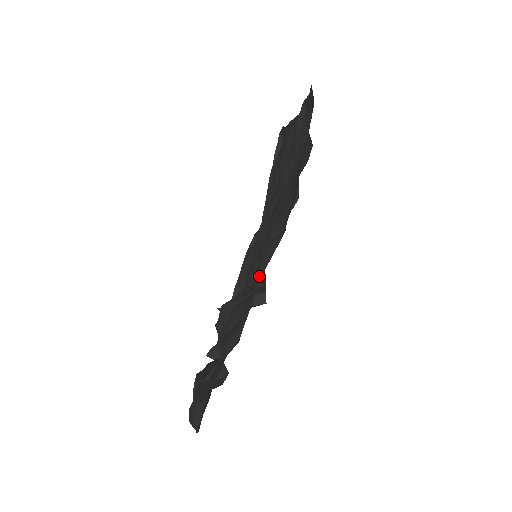
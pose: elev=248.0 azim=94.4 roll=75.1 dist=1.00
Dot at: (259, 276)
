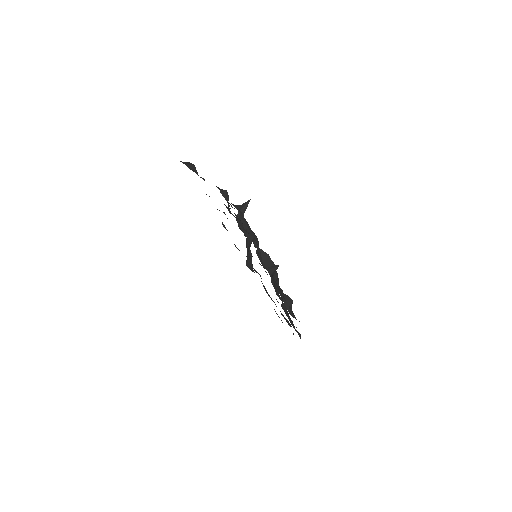
Dot at: occluded
